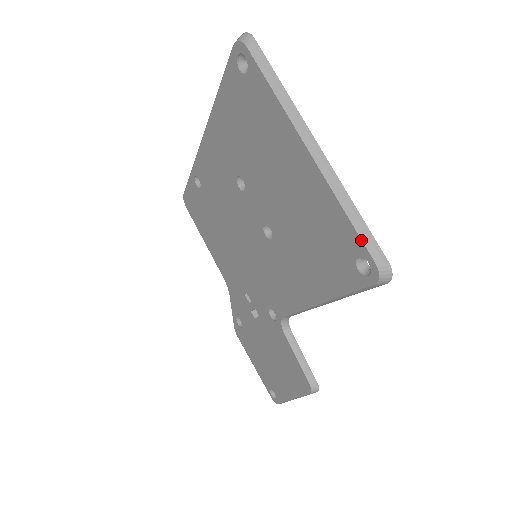
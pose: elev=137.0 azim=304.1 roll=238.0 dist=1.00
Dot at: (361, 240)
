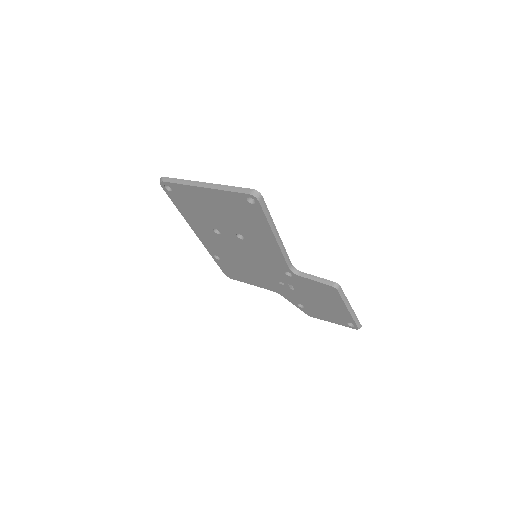
Dot at: (239, 193)
